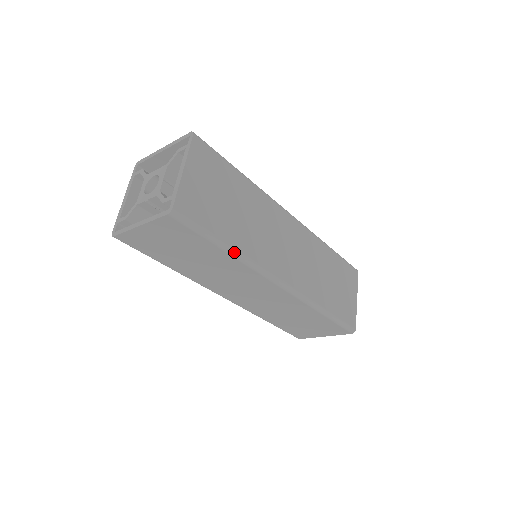
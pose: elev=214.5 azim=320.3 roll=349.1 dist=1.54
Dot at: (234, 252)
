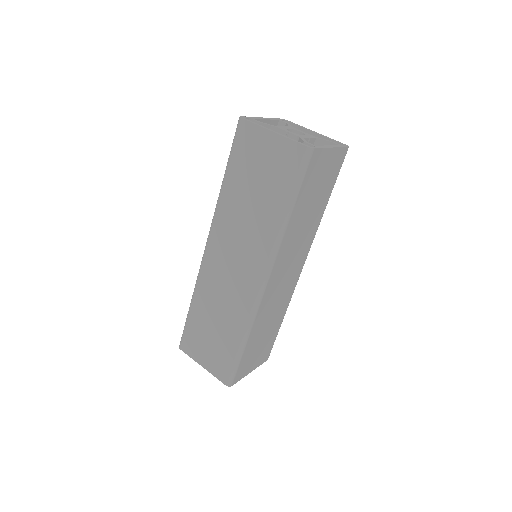
Dot at: (286, 222)
